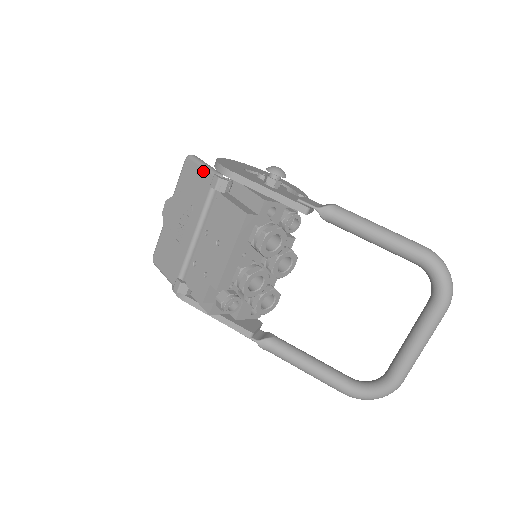
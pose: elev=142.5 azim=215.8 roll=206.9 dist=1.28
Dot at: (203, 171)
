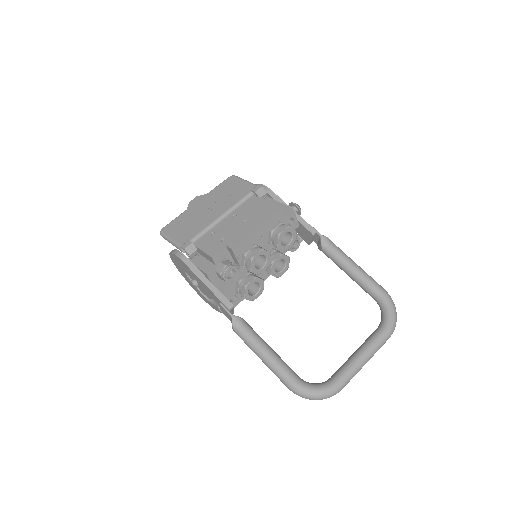
Dot at: (246, 183)
